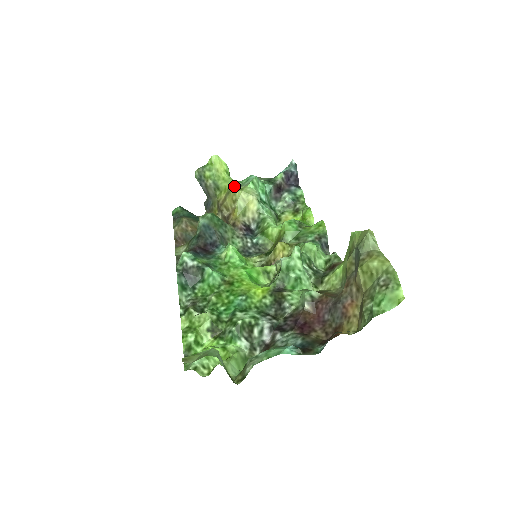
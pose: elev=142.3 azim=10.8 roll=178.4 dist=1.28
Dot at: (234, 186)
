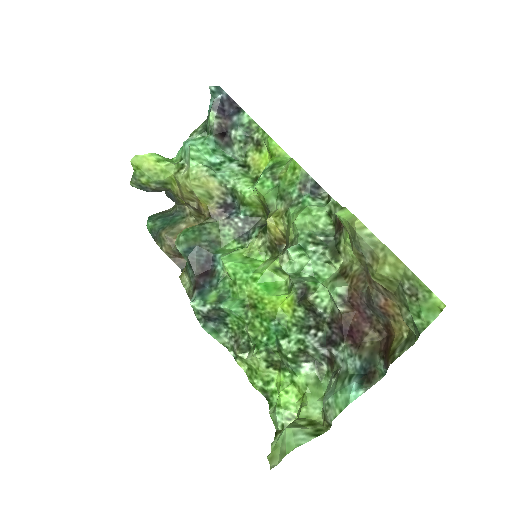
Dot at: (178, 174)
